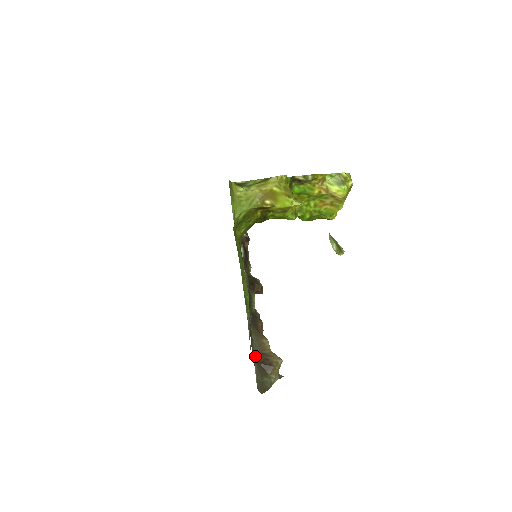
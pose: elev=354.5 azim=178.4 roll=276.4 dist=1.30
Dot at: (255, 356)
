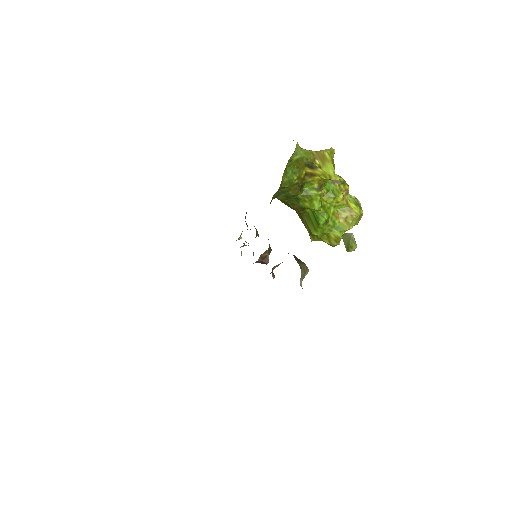
Dot at: occluded
